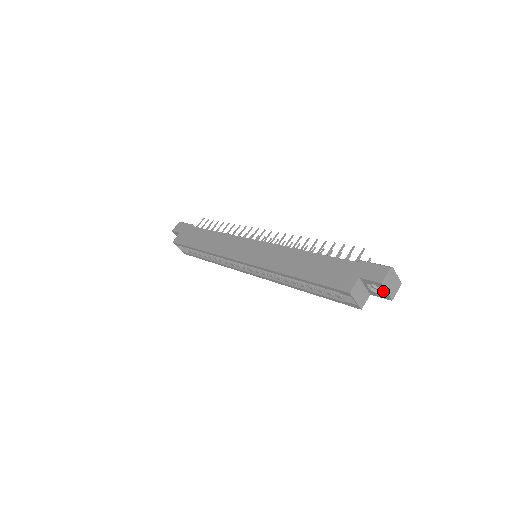
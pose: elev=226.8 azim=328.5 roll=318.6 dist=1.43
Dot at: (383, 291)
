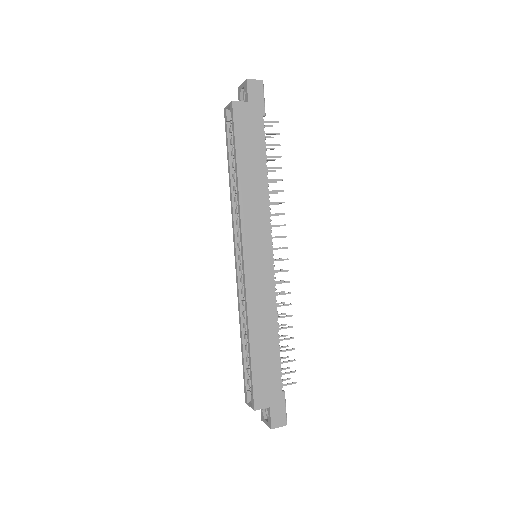
Dot at: (266, 421)
